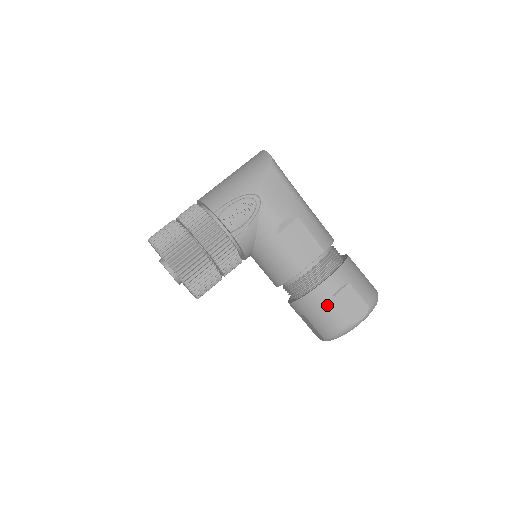
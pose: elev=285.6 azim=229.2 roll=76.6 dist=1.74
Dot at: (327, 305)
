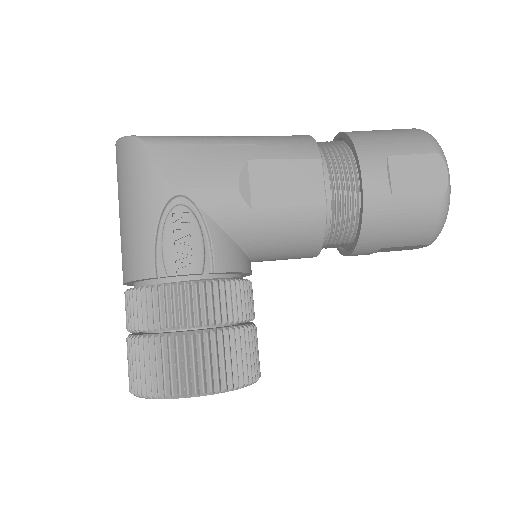
Dot at: (396, 209)
